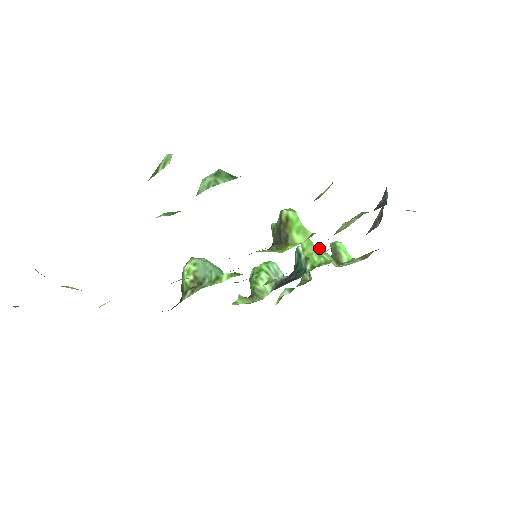
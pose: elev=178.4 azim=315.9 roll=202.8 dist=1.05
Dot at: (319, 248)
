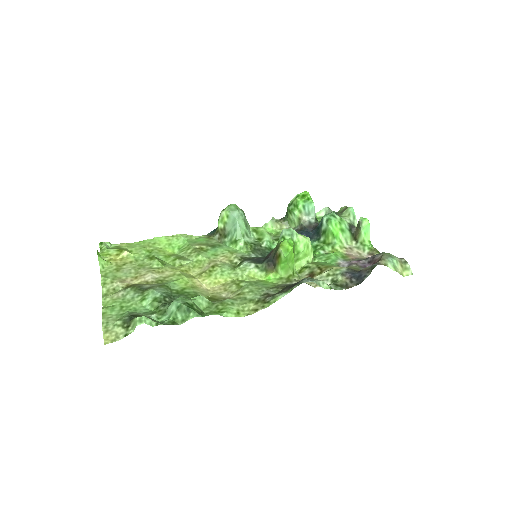
Dot at: (341, 225)
